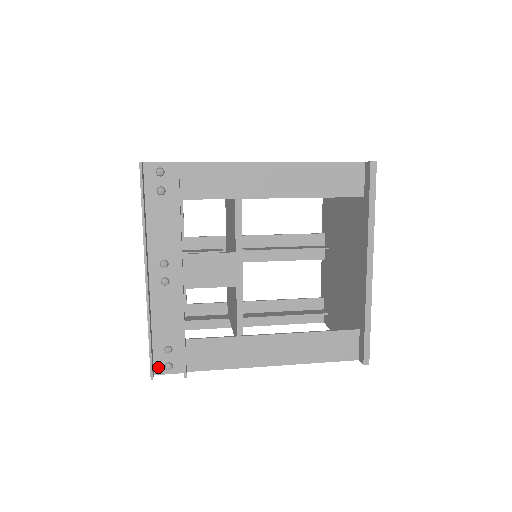
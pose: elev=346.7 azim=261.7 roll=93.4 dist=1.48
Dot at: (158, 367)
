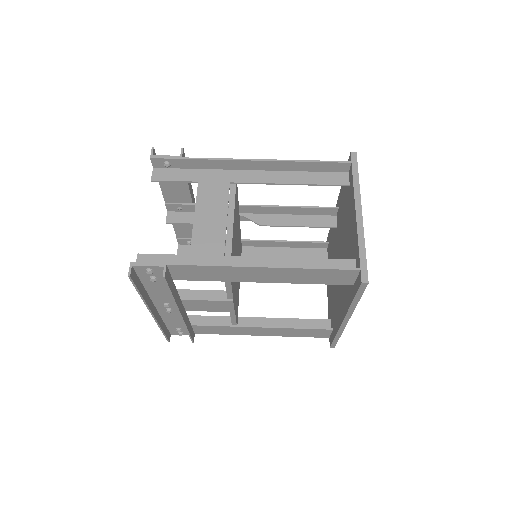
Dot at: (173, 333)
